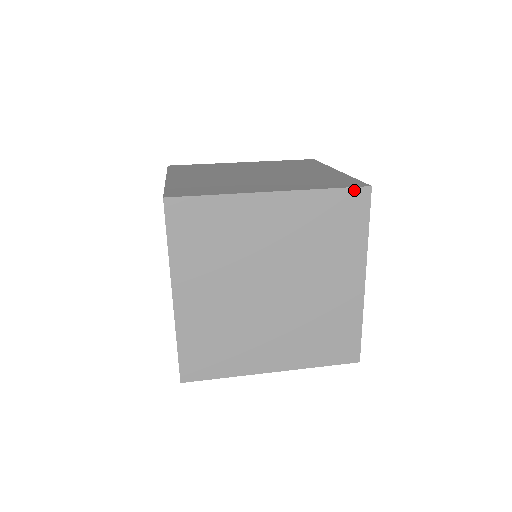
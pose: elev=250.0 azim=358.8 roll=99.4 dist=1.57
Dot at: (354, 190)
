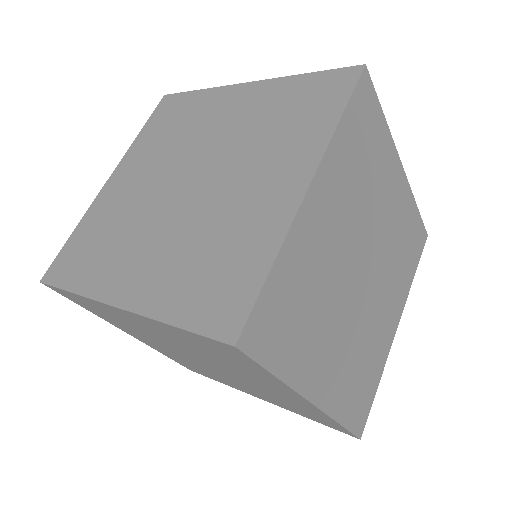
Dot at: (212, 340)
